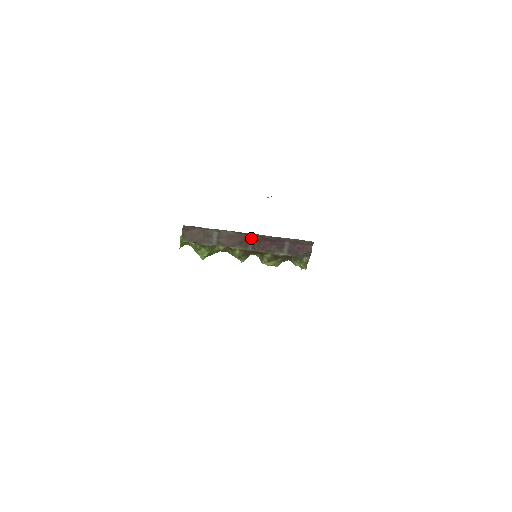
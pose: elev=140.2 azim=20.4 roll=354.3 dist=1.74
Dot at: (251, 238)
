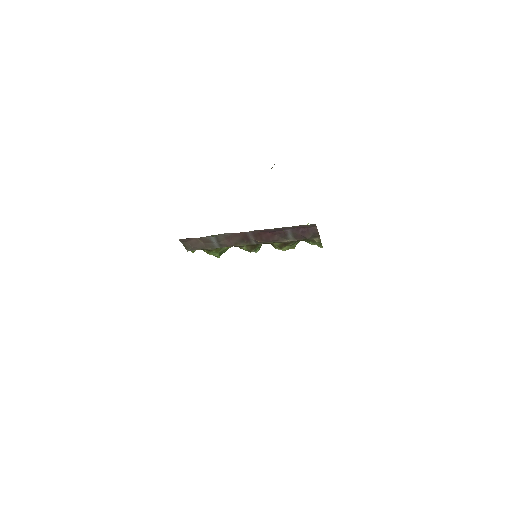
Dot at: (249, 234)
